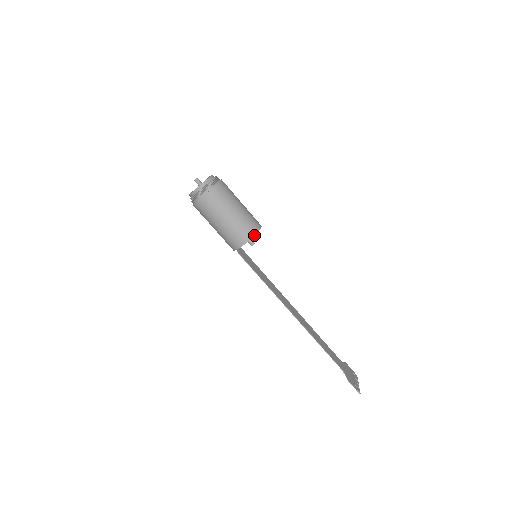
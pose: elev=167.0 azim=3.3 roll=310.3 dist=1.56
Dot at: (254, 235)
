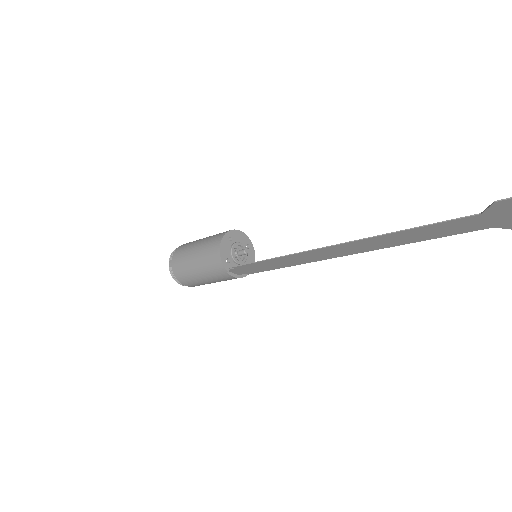
Dot at: (226, 233)
